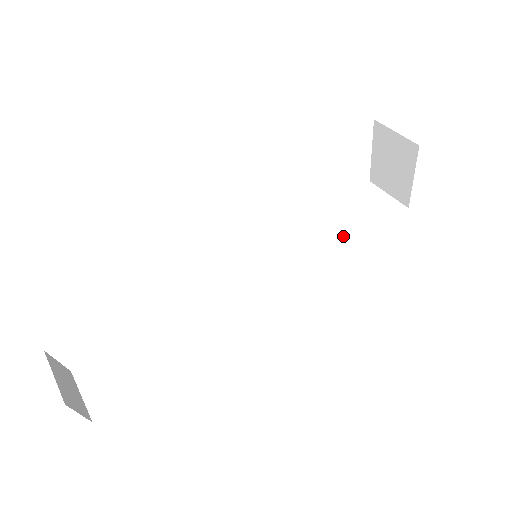
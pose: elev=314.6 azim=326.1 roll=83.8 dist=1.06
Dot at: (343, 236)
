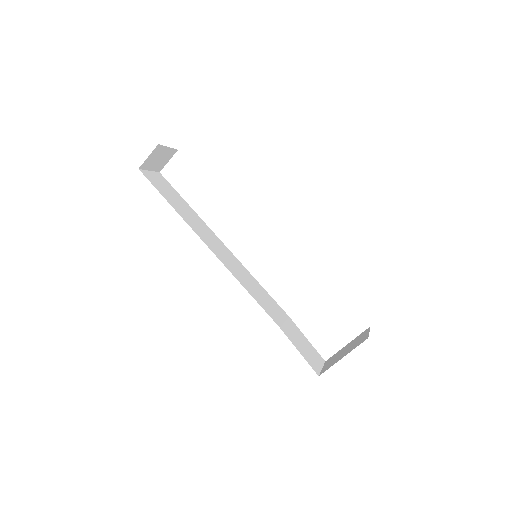
Dot at: (283, 325)
